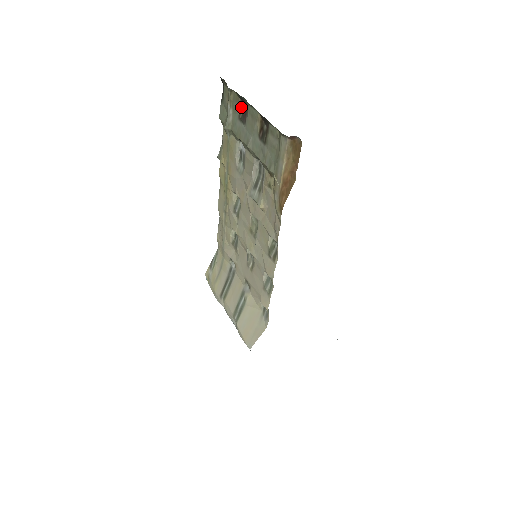
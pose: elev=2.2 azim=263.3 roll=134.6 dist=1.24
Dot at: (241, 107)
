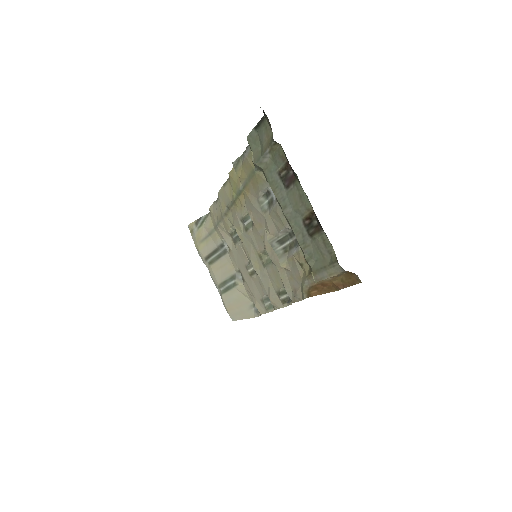
Dot at: (286, 167)
